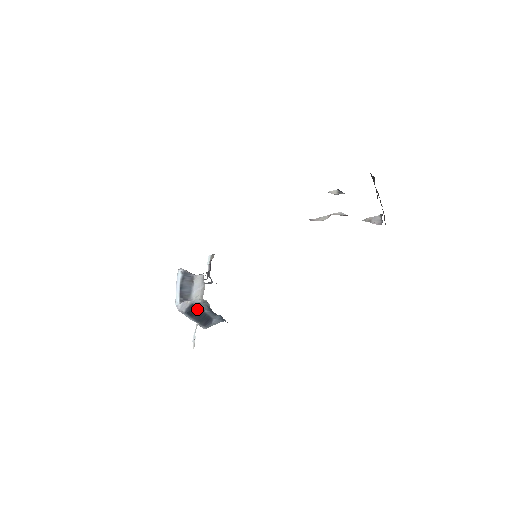
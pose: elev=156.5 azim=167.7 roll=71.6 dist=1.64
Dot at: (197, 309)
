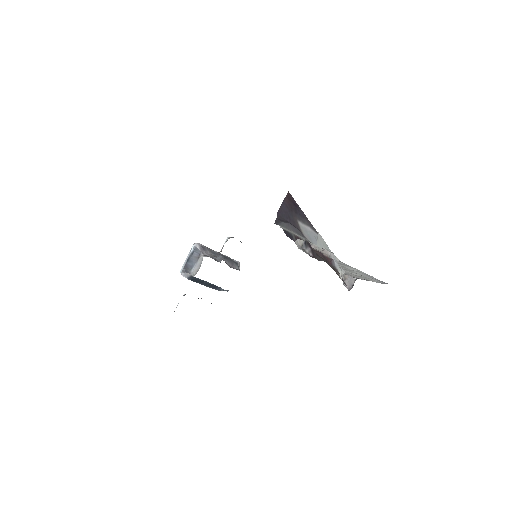
Dot at: (199, 279)
